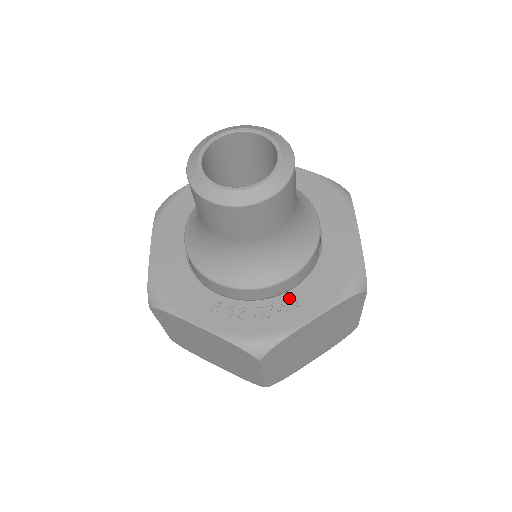
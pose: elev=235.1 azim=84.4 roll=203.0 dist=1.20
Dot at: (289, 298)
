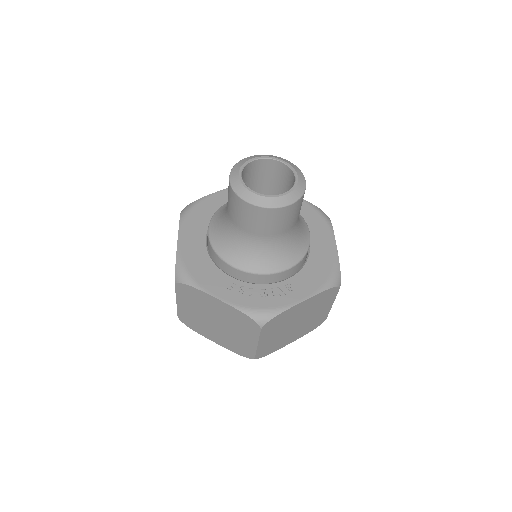
Dot at: (285, 285)
